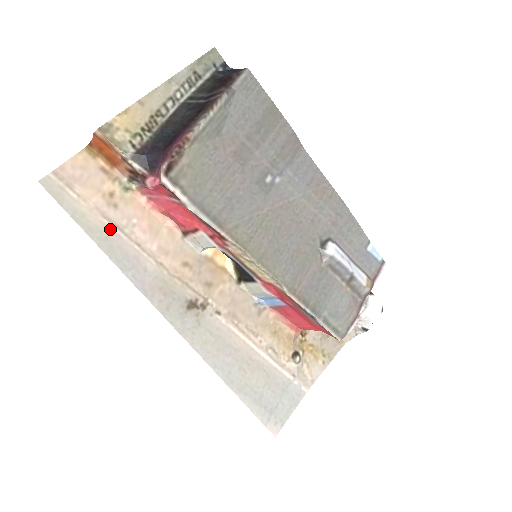
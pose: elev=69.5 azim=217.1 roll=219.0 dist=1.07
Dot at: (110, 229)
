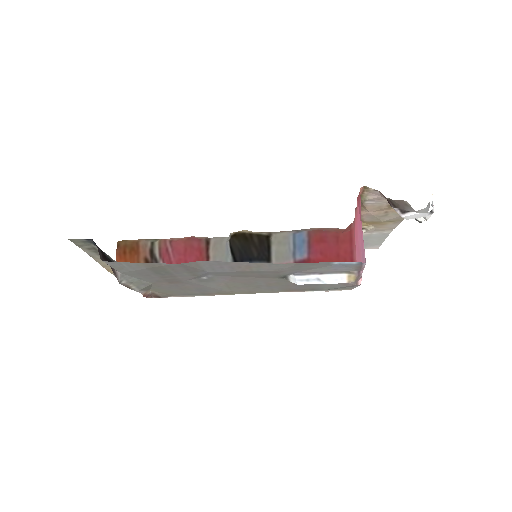
Dot at: occluded
